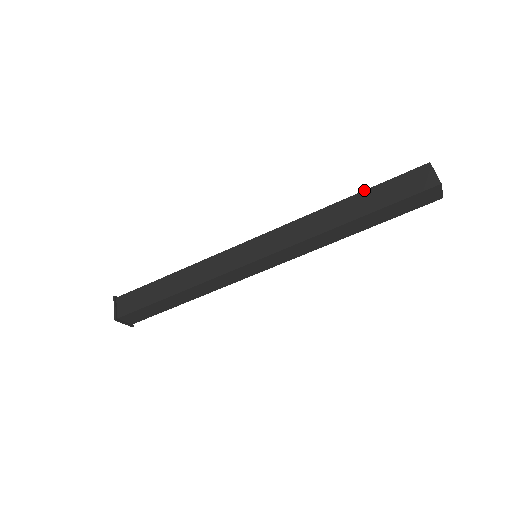
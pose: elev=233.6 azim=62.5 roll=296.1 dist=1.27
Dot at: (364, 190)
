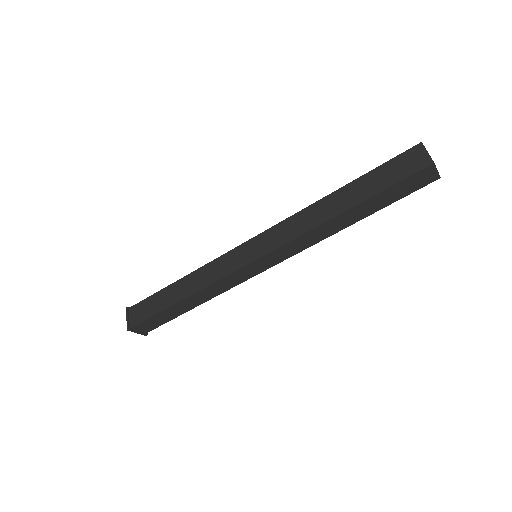
Dot at: occluded
